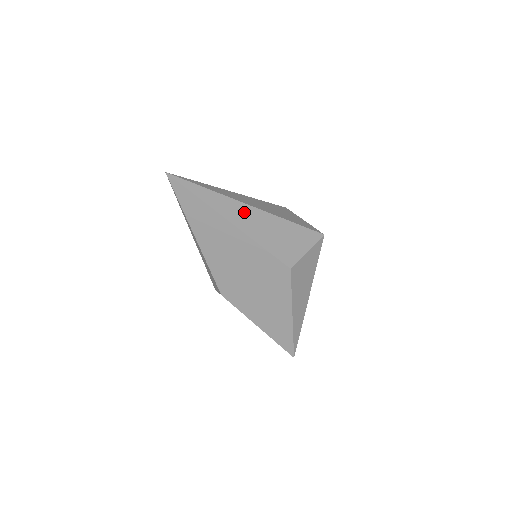
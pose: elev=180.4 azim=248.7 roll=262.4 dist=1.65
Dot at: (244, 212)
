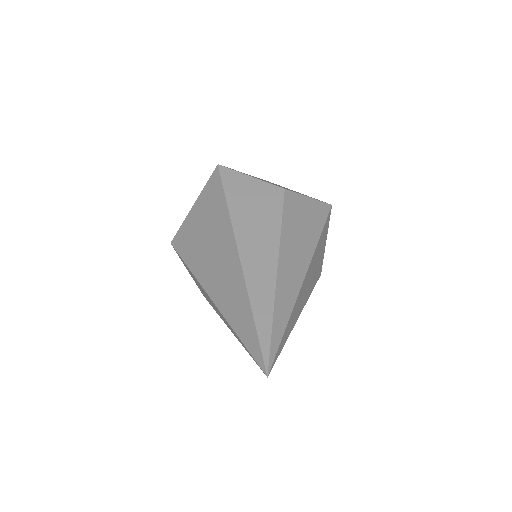
Dot at: (304, 289)
